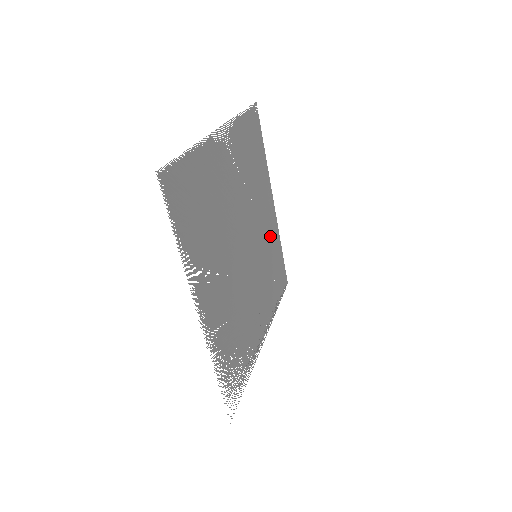
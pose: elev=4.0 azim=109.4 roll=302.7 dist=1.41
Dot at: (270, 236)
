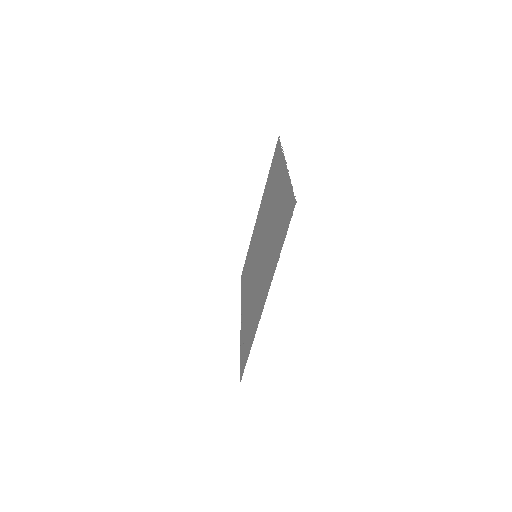
Dot at: (254, 239)
